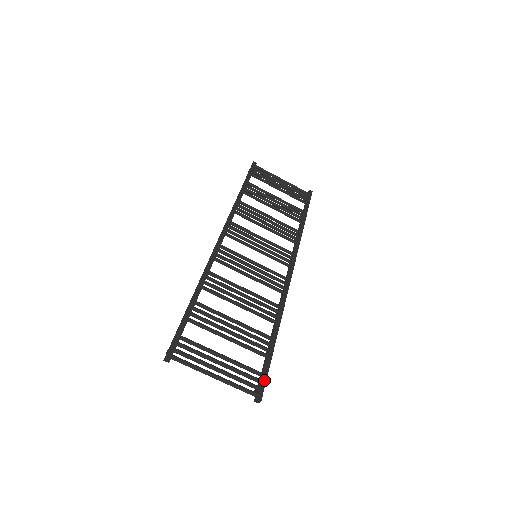
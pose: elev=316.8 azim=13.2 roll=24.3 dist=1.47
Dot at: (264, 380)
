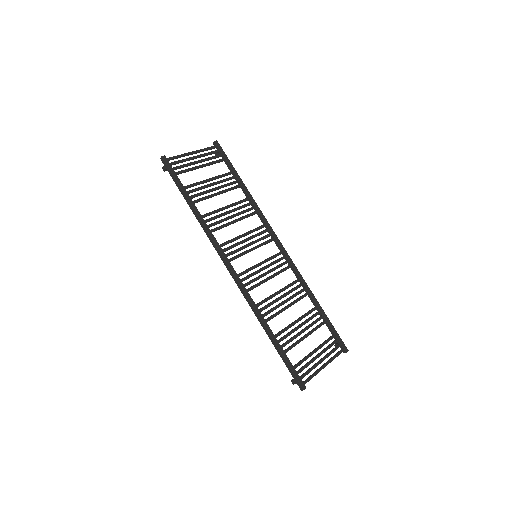
Dot at: (339, 338)
